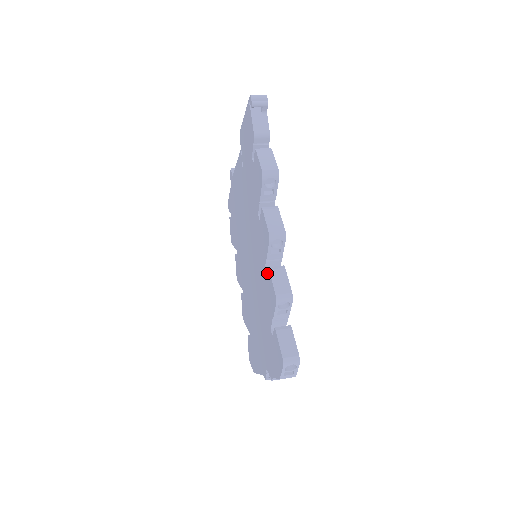
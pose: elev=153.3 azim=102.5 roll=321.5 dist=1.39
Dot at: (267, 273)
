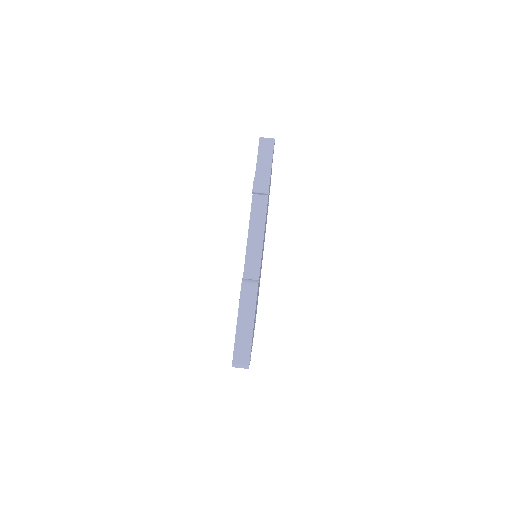
Dot at: occluded
